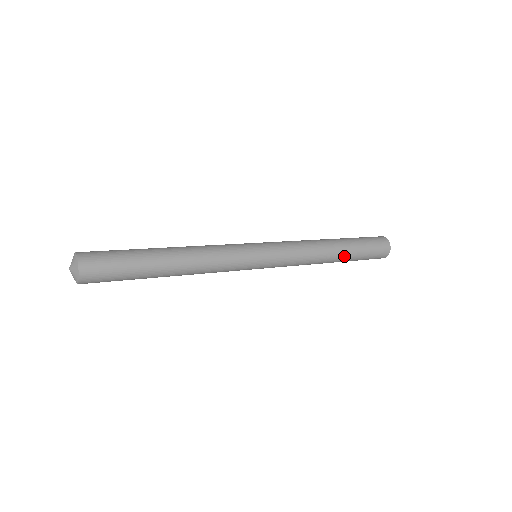
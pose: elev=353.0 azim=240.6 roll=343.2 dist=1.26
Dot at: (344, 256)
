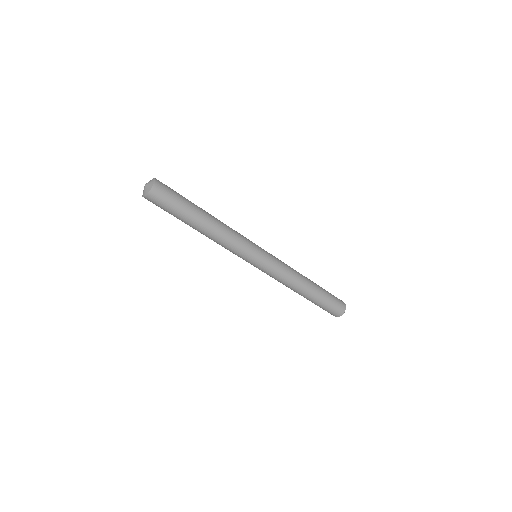
Dot at: (315, 286)
